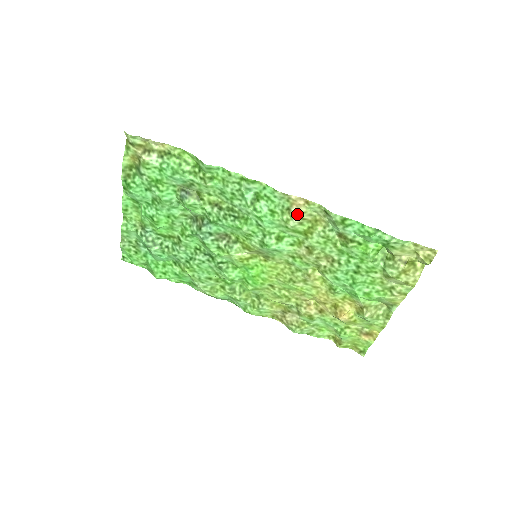
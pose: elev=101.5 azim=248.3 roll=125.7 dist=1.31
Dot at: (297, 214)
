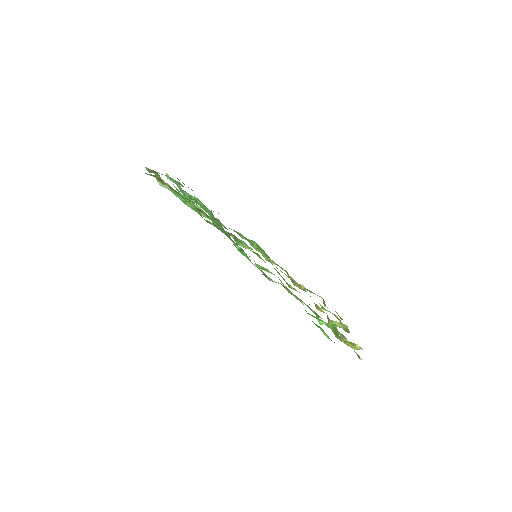
Dot at: (269, 279)
